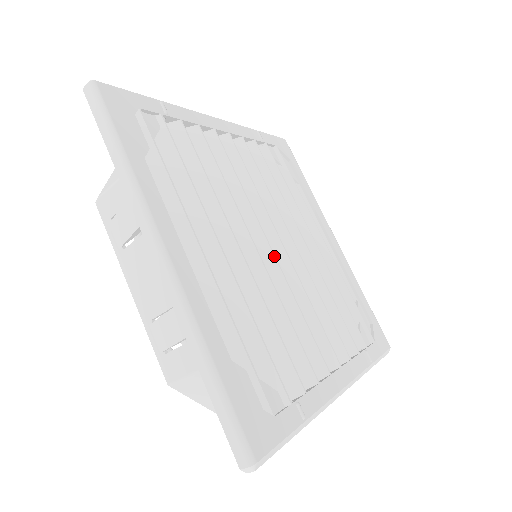
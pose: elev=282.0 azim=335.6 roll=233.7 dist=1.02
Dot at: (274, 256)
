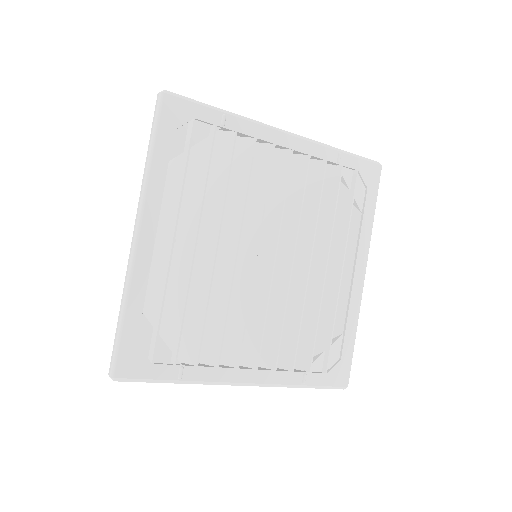
Dot at: (254, 265)
